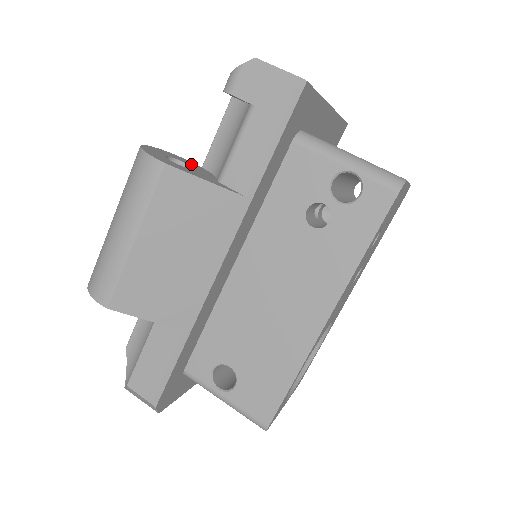
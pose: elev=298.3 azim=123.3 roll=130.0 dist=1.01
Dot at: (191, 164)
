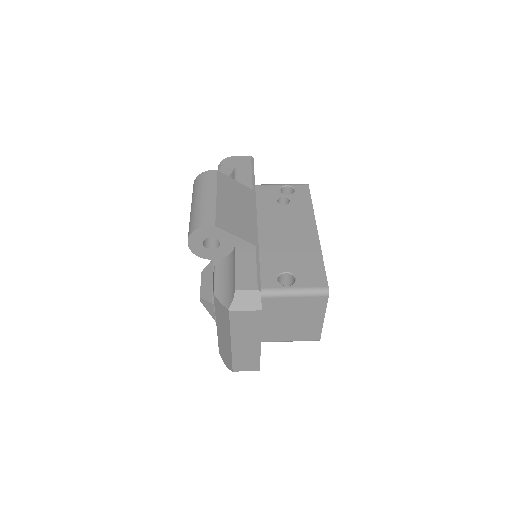
Dot at: occluded
